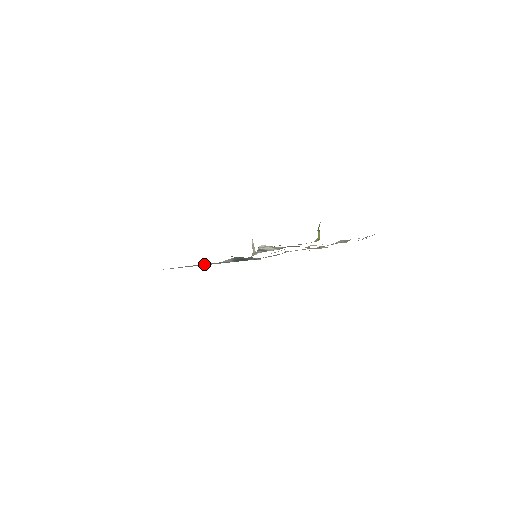
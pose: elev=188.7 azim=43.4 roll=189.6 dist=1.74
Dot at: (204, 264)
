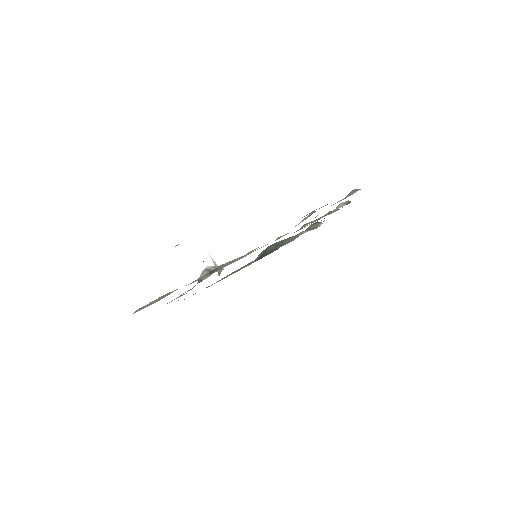
Dot at: (239, 269)
